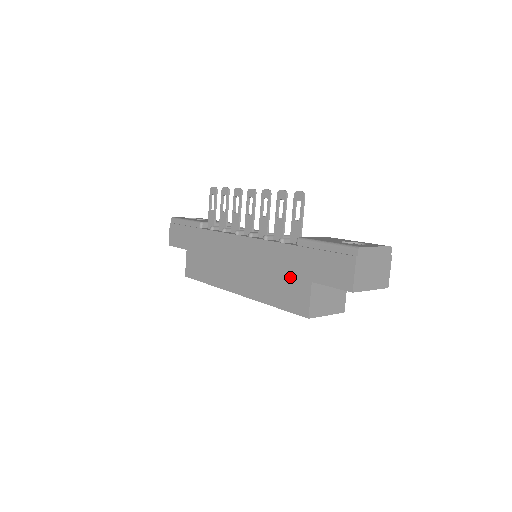
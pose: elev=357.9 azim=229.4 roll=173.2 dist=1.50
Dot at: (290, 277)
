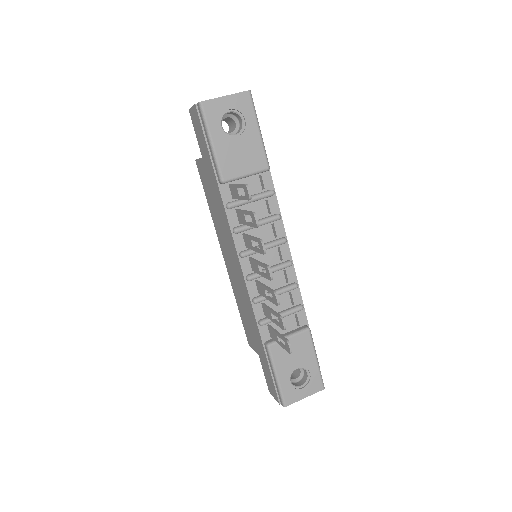
Dot at: (252, 332)
